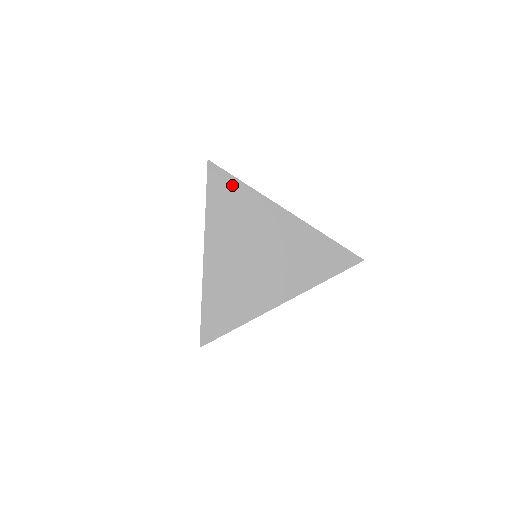
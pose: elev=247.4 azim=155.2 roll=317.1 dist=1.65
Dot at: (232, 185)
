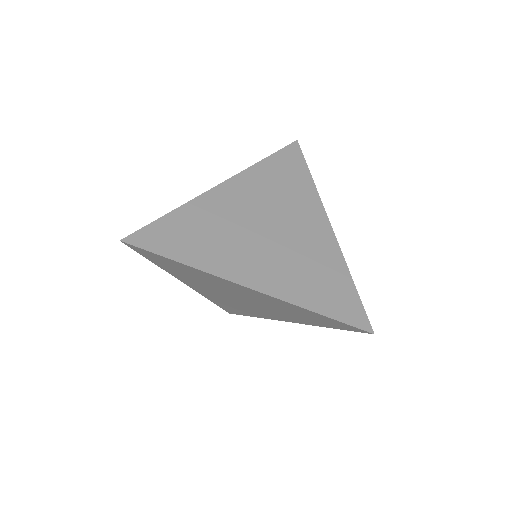
Dot at: (168, 261)
